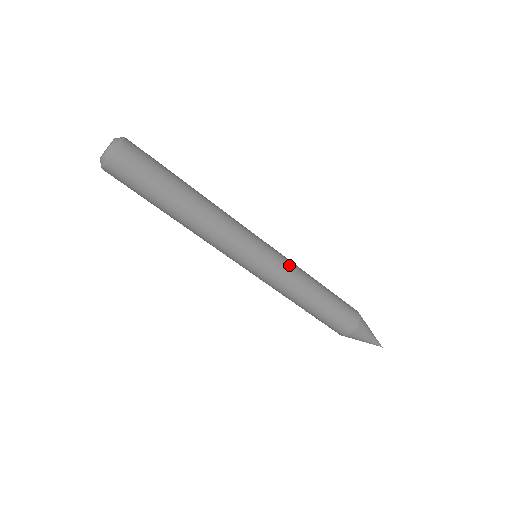
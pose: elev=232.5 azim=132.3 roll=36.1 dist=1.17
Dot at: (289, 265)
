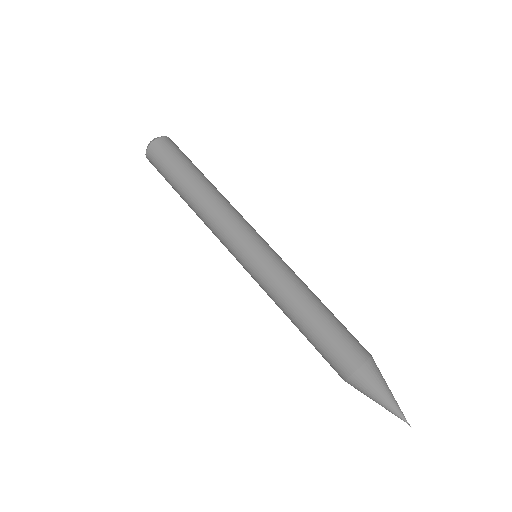
Dot at: (282, 269)
